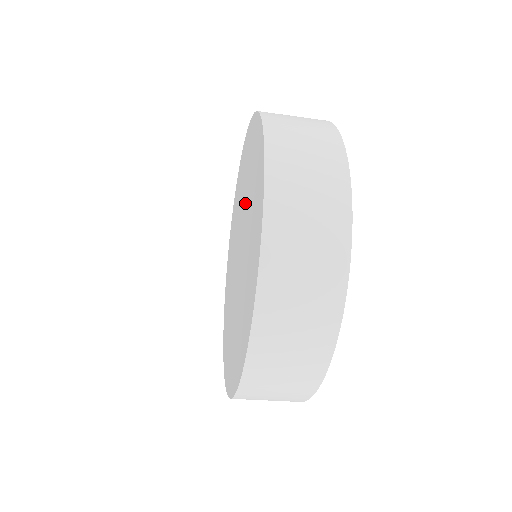
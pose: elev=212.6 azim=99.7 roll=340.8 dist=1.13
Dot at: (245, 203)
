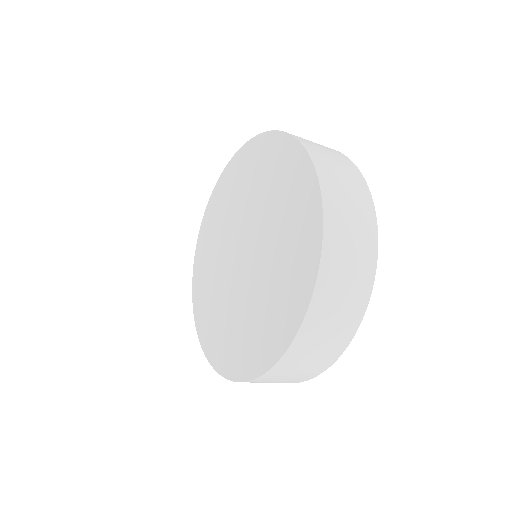
Dot at: (243, 210)
